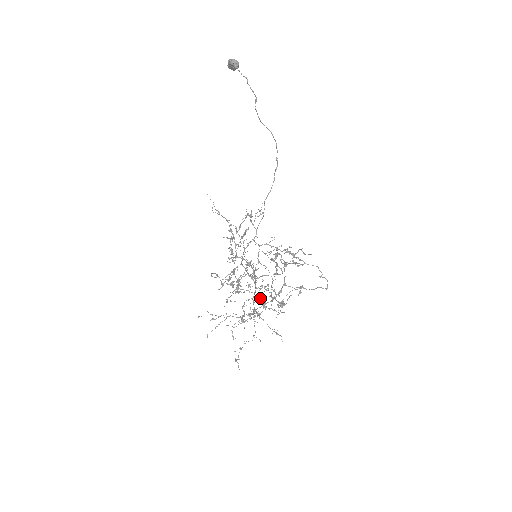
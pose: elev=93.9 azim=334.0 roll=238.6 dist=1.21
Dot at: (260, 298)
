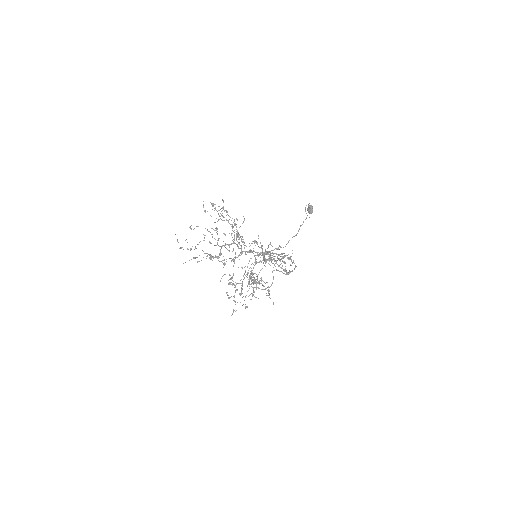
Dot at: occluded
